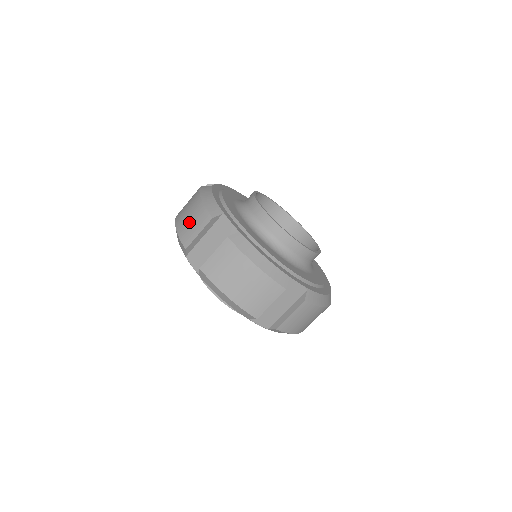
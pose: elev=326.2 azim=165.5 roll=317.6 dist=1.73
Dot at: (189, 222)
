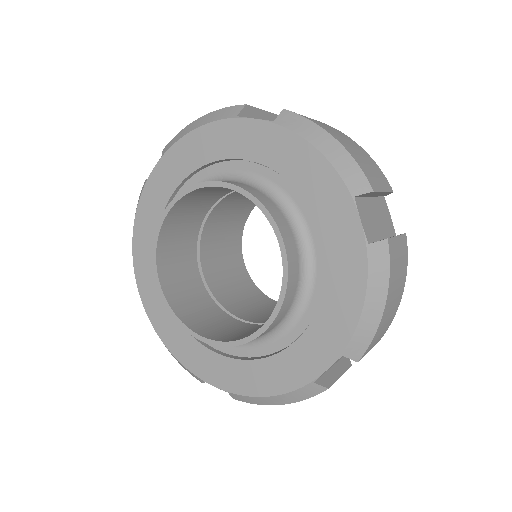
Dot at: occluded
